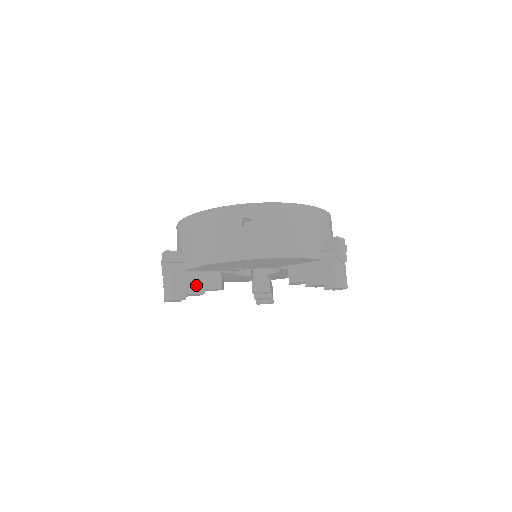
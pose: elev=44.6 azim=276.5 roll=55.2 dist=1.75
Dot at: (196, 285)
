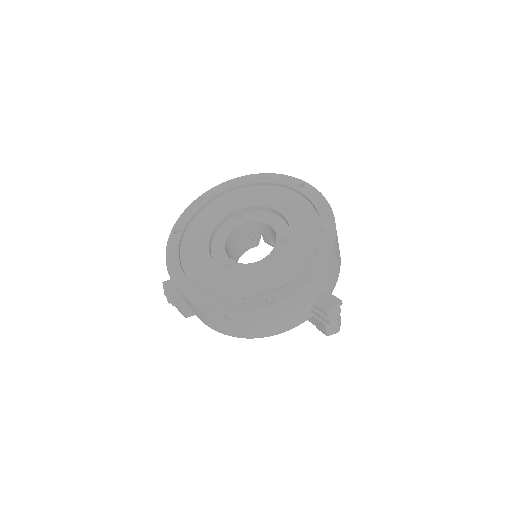
Dot at: occluded
